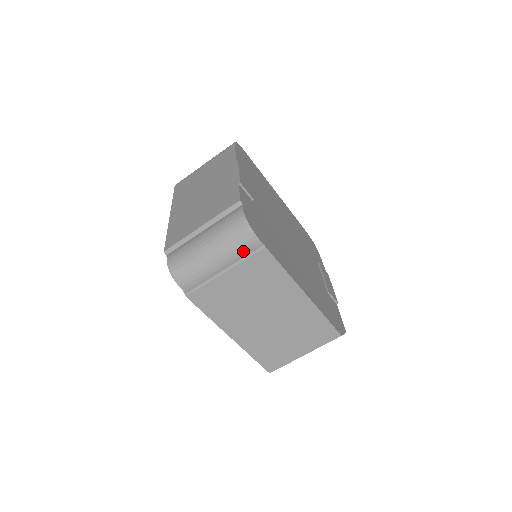
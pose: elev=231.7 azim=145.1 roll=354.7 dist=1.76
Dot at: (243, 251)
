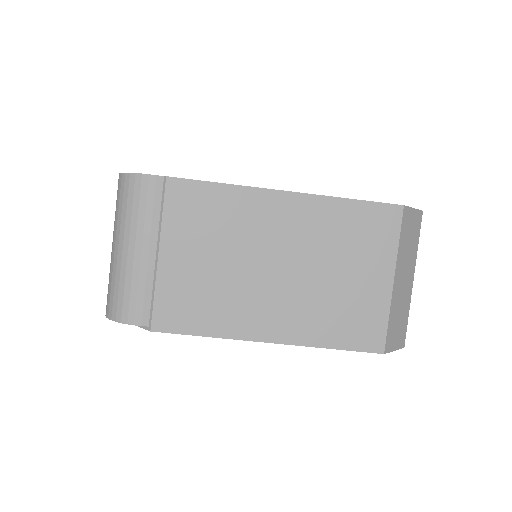
Dot at: (149, 207)
